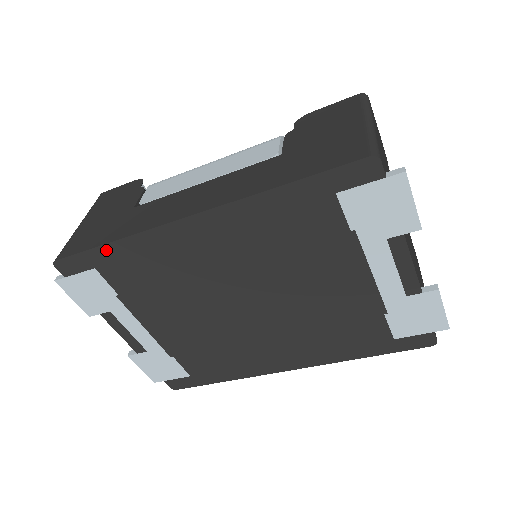
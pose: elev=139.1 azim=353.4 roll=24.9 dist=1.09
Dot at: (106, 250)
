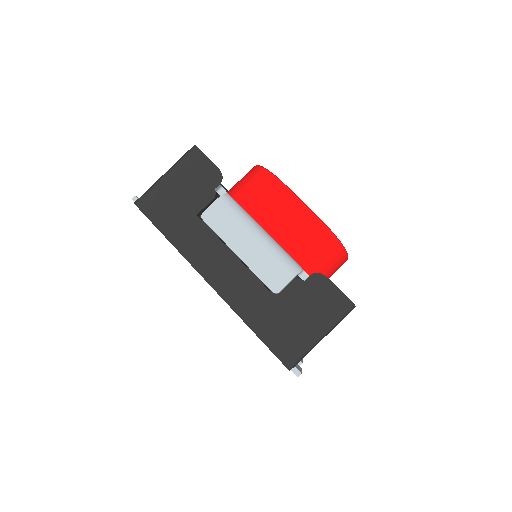
Dot at: (164, 234)
